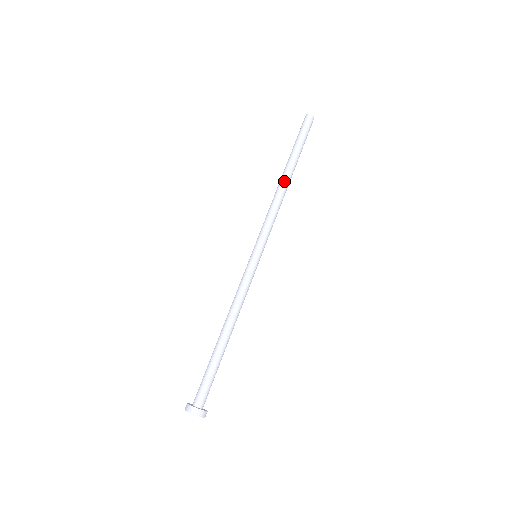
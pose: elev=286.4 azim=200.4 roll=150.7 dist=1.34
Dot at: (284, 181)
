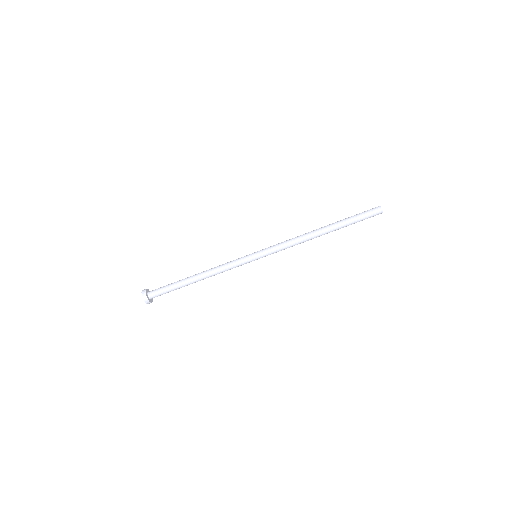
Dot at: (318, 235)
